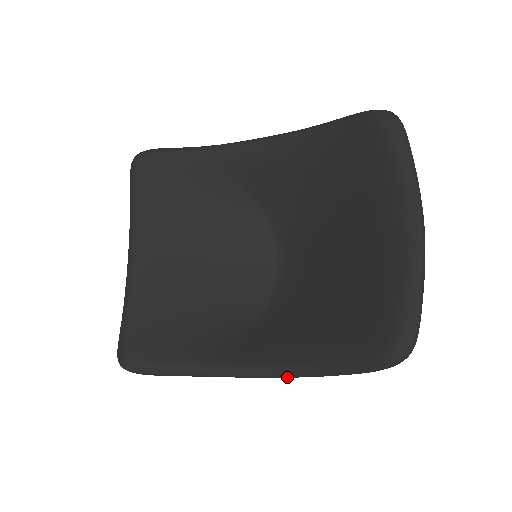
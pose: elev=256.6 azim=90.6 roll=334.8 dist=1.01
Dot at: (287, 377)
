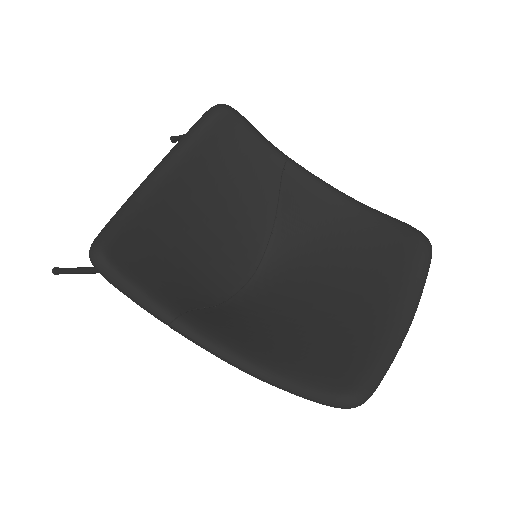
Dot at: (236, 366)
